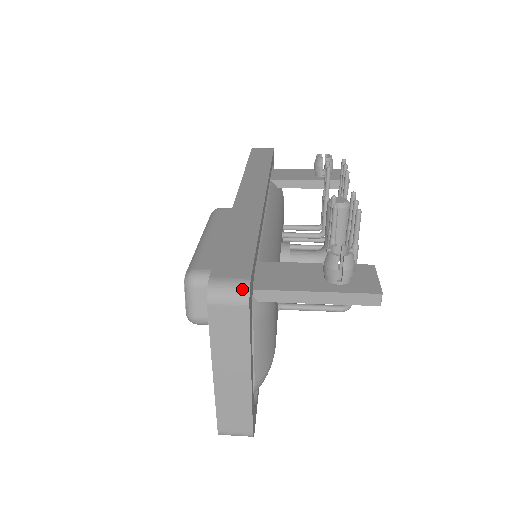
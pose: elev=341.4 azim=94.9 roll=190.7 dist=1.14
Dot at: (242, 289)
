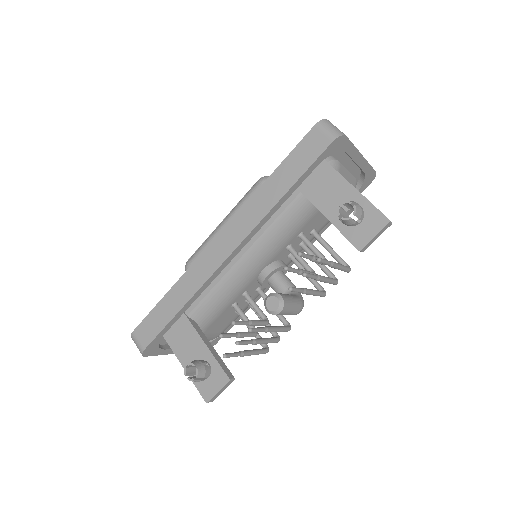
Dot at: (140, 351)
